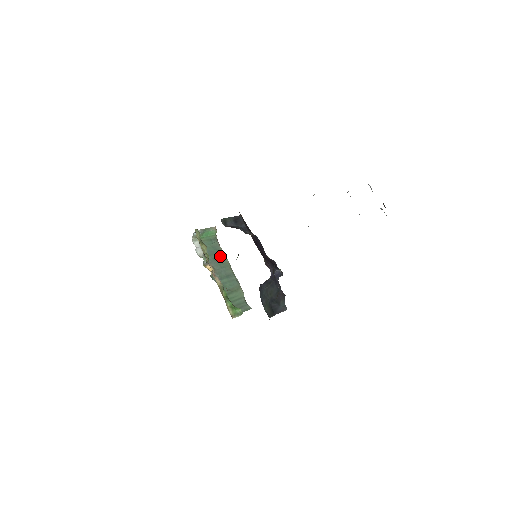
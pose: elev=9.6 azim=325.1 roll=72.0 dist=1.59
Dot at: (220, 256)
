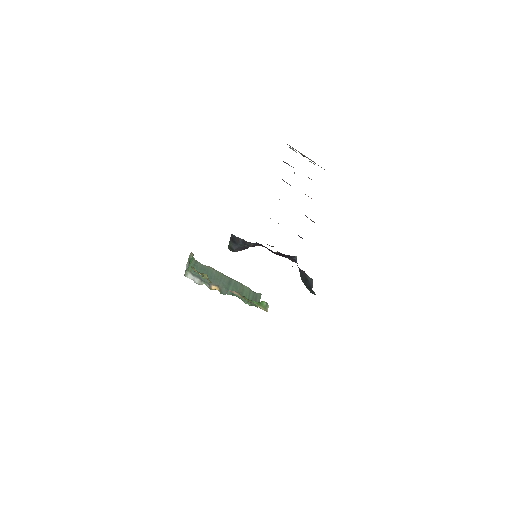
Dot at: (211, 272)
